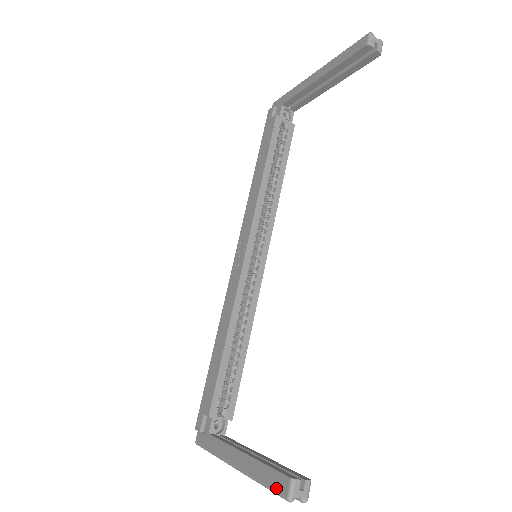
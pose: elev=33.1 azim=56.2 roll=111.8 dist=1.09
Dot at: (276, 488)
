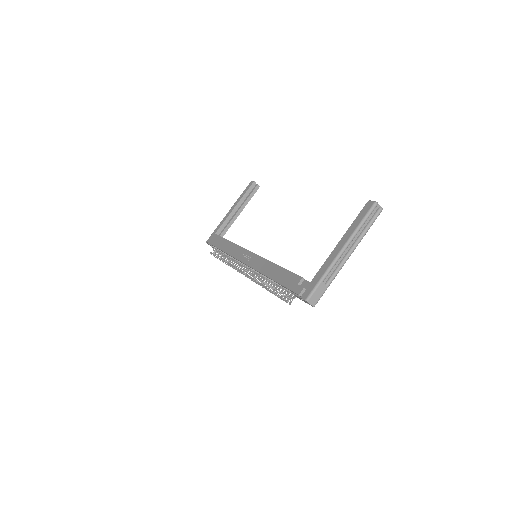
Dot at: (367, 210)
